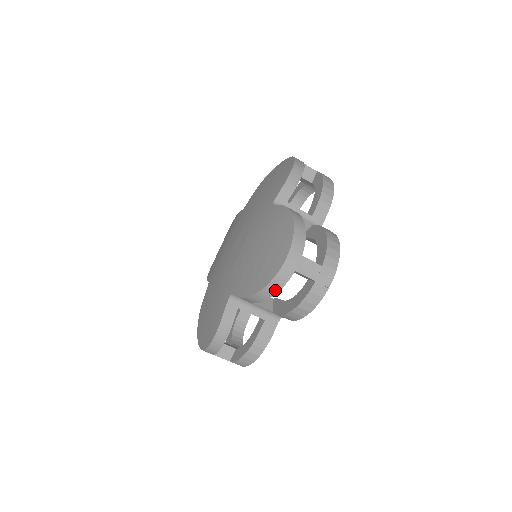
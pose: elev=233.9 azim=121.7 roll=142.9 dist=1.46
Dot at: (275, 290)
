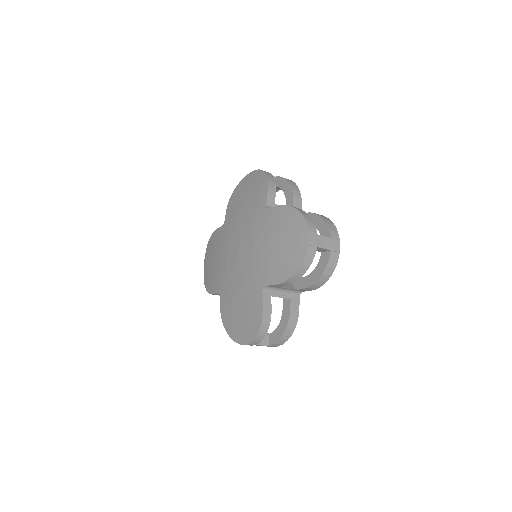
Dot at: (307, 266)
